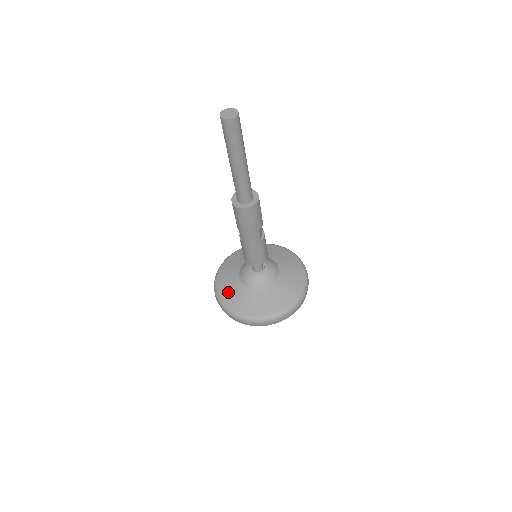
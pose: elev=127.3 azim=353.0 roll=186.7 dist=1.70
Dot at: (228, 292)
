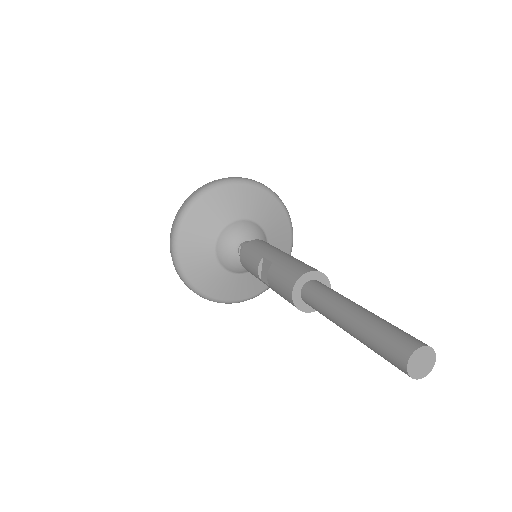
Dot at: (198, 272)
